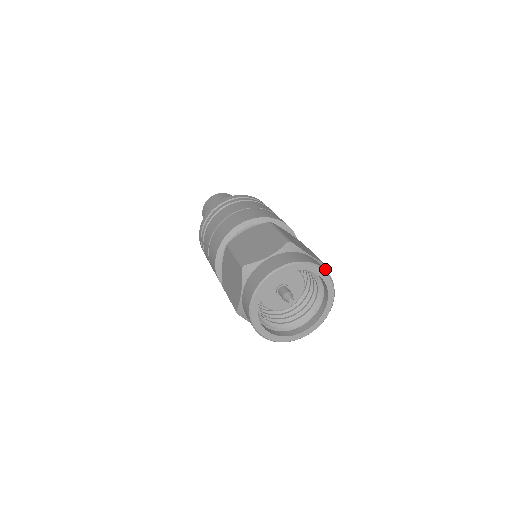
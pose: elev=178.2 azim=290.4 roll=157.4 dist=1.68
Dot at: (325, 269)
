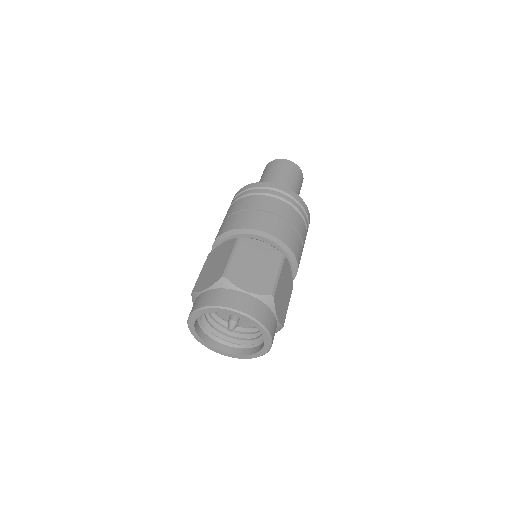
Dot at: (273, 300)
